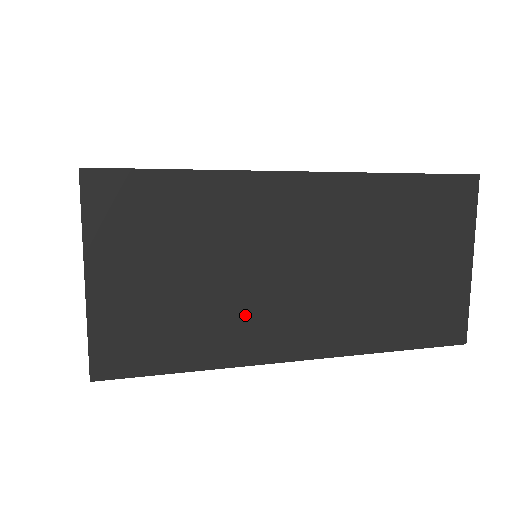
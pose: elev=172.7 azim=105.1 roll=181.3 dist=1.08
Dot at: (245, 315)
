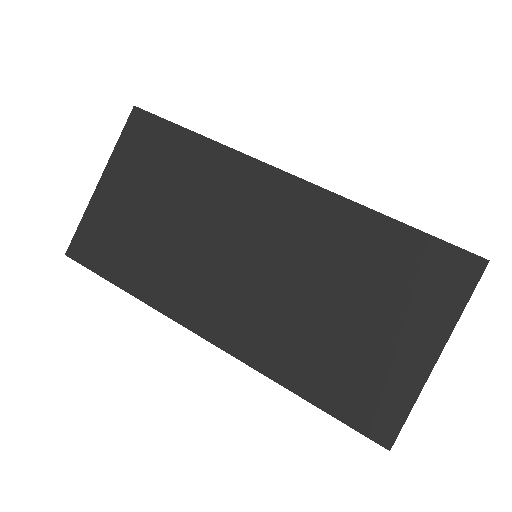
Dot at: occluded
